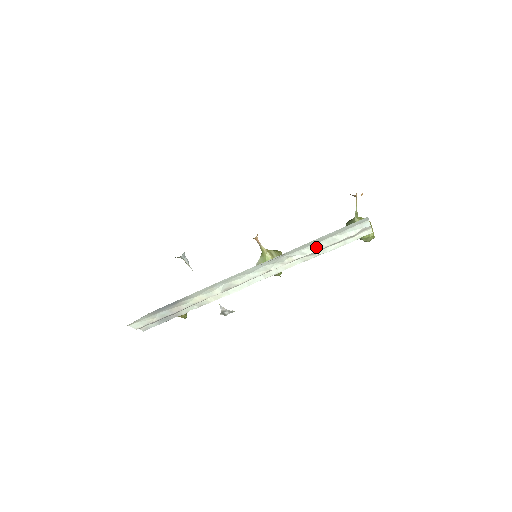
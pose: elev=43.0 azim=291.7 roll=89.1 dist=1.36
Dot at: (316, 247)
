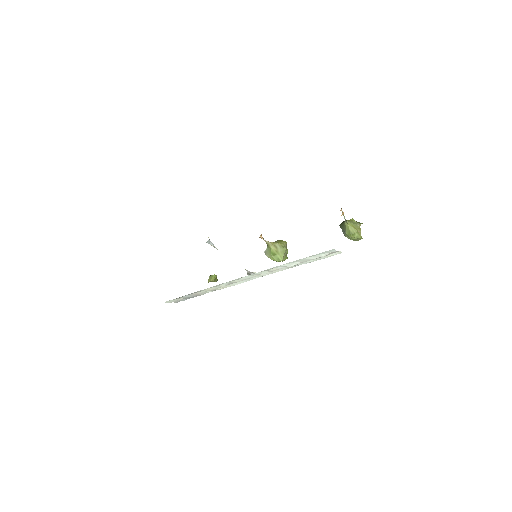
Dot at: (294, 263)
